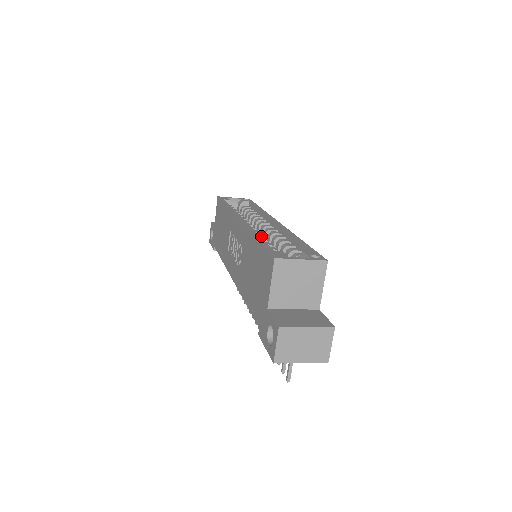
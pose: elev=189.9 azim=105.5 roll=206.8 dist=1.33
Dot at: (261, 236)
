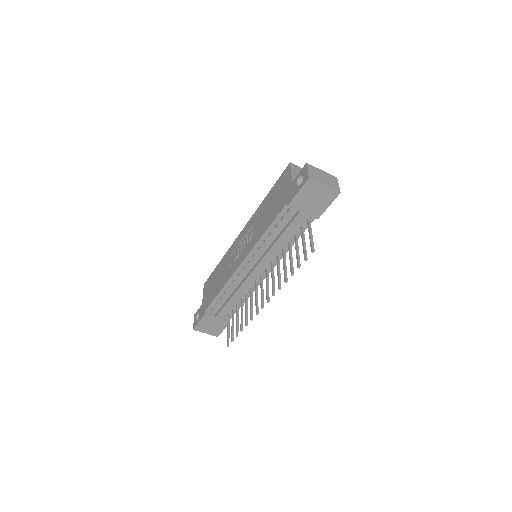
Dot at: occluded
